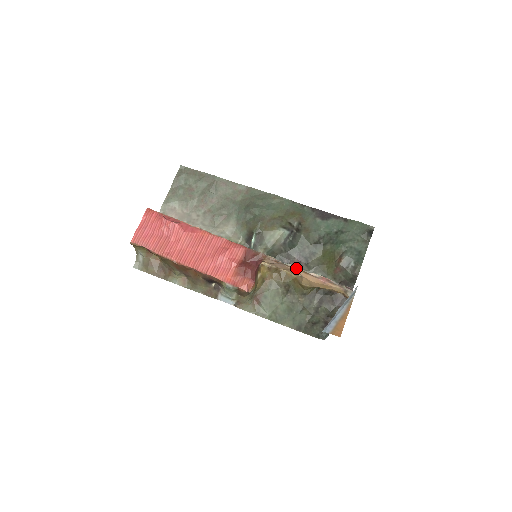
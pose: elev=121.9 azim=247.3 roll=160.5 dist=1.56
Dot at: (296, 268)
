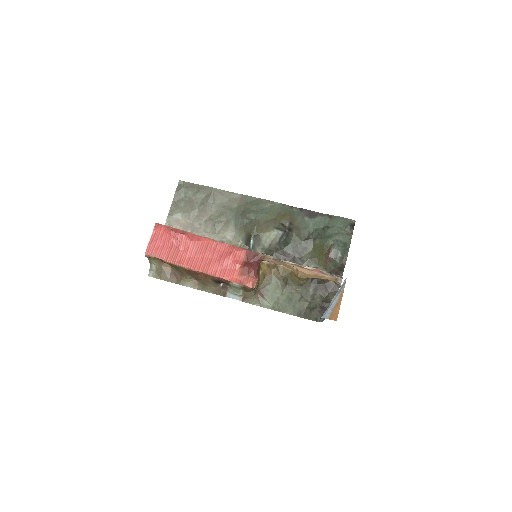
Dot at: (292, 264)
